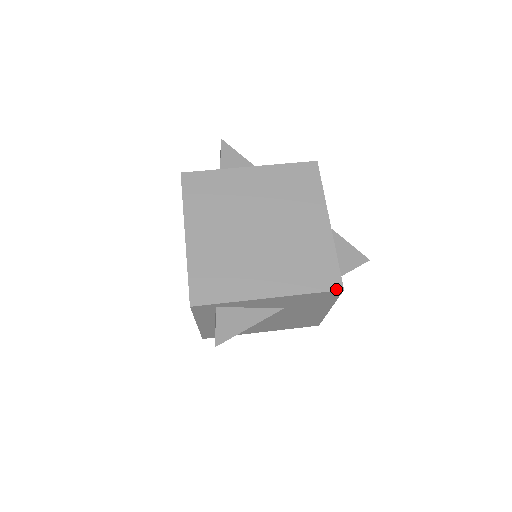
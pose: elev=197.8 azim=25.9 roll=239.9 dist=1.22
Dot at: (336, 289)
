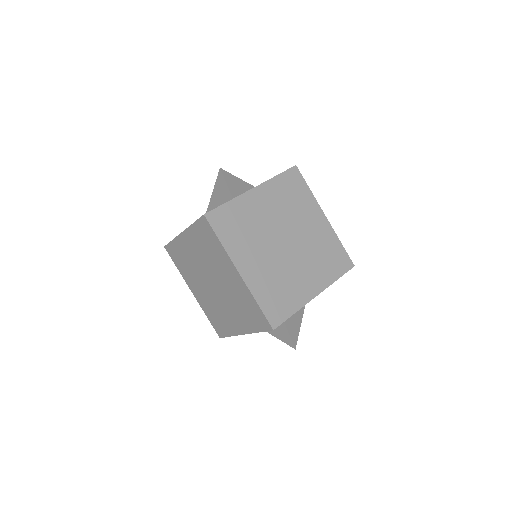
Dot at: (351, 268)
